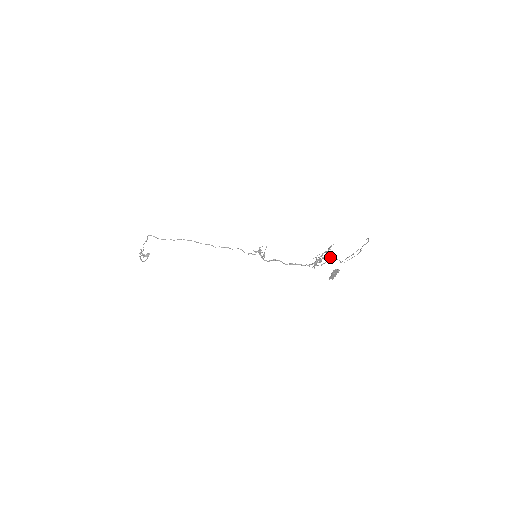
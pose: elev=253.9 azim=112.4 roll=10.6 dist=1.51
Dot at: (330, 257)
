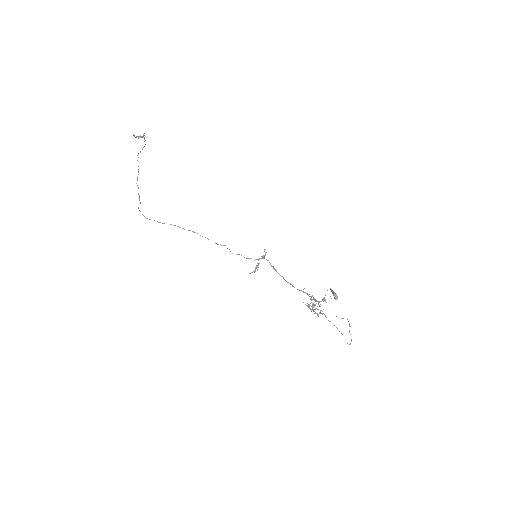
Dot at: occluded
